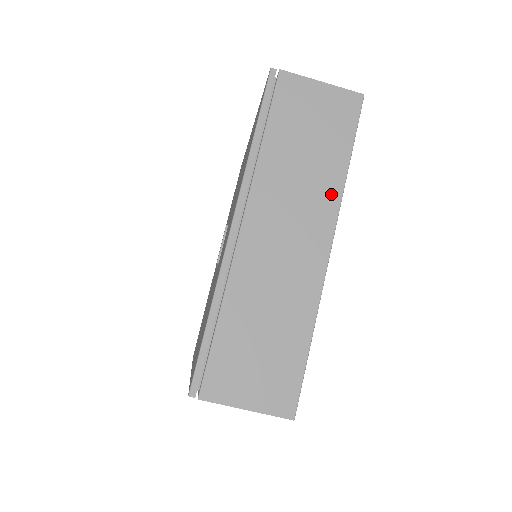
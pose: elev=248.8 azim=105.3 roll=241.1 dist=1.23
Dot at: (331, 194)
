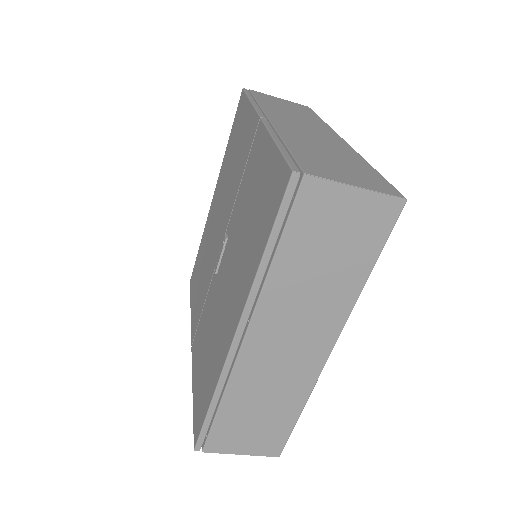
Dot at: (342, 307)
